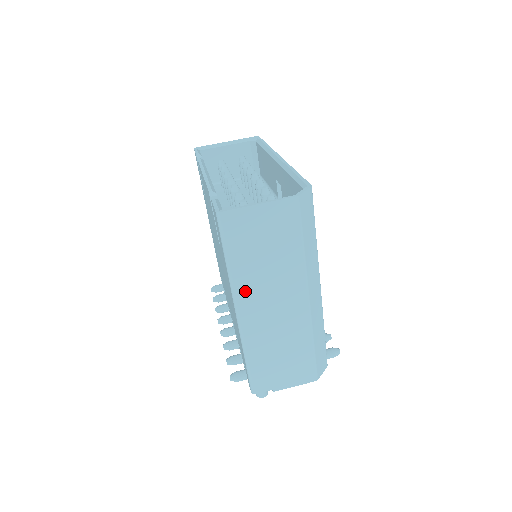
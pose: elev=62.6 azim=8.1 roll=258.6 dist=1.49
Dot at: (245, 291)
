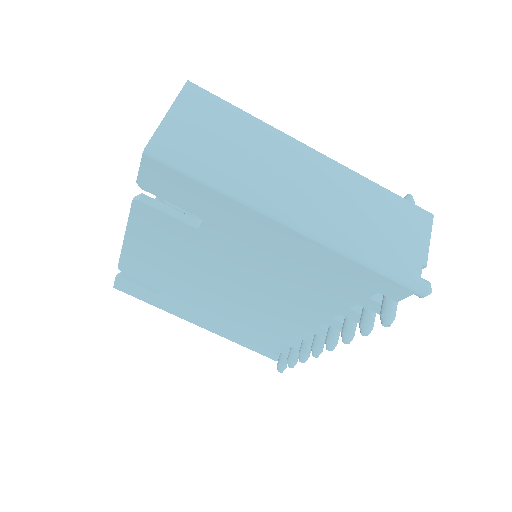
Dot at: (264, 196)
